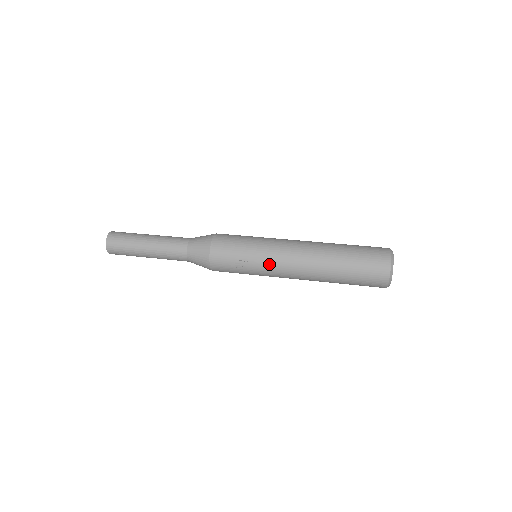
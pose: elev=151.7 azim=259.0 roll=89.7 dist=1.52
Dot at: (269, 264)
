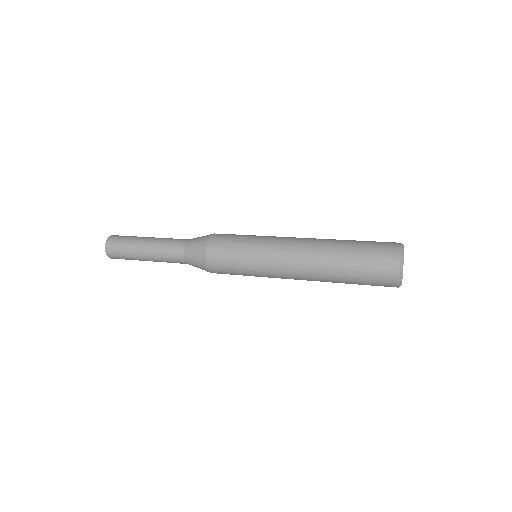
Dot at: (271, 240)
